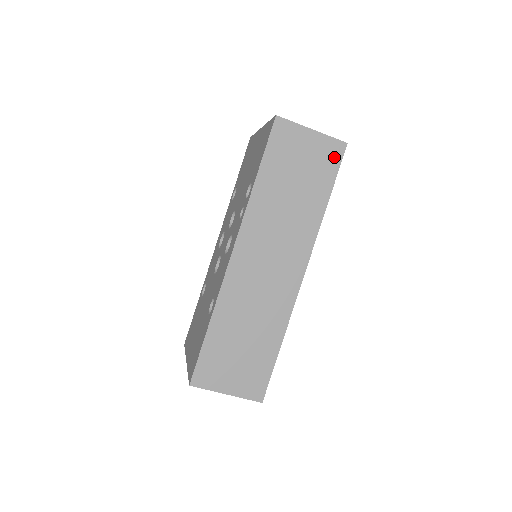
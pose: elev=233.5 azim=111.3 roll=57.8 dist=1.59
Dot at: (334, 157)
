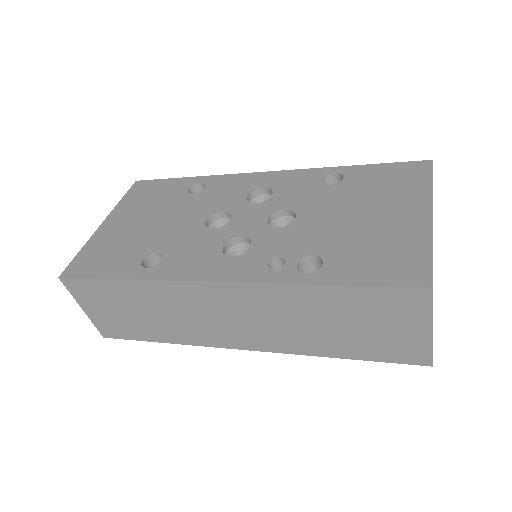
Dot at: (405, 356)
